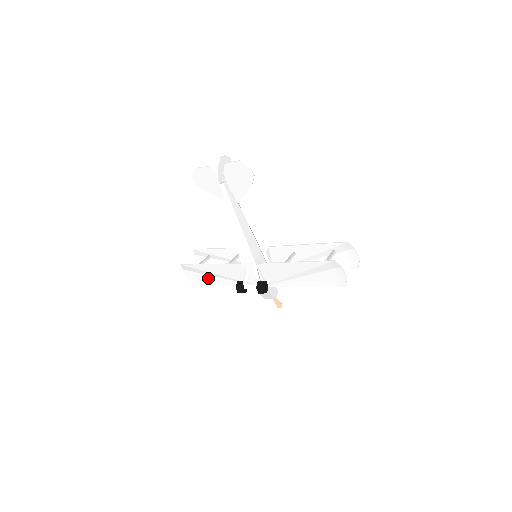
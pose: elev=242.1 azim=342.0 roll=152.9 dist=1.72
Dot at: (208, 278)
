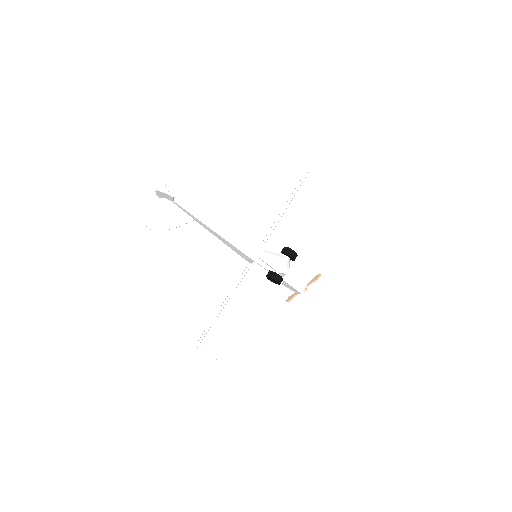
Dot at: (238, 329)
